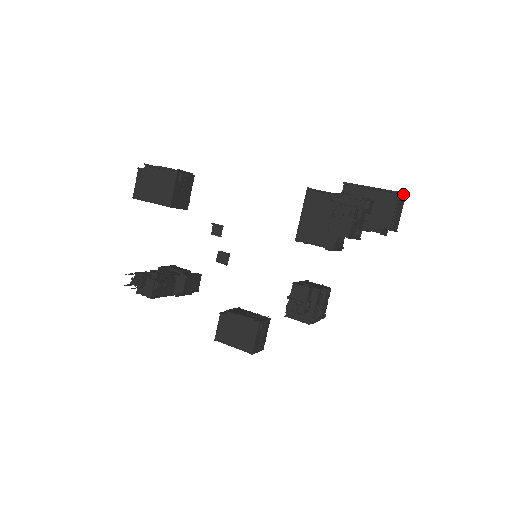
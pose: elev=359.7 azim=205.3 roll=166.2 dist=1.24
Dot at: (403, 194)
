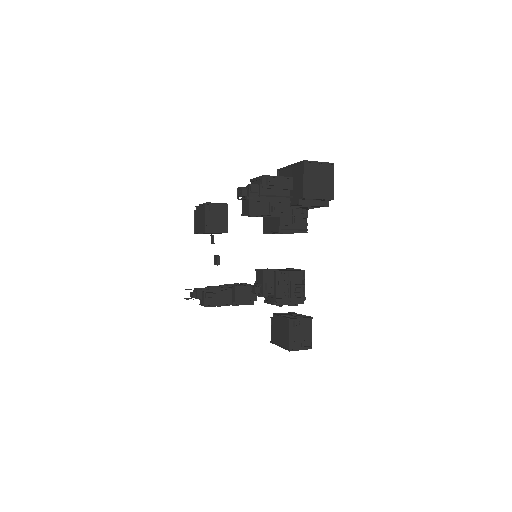
Dot at: (314, 162)
